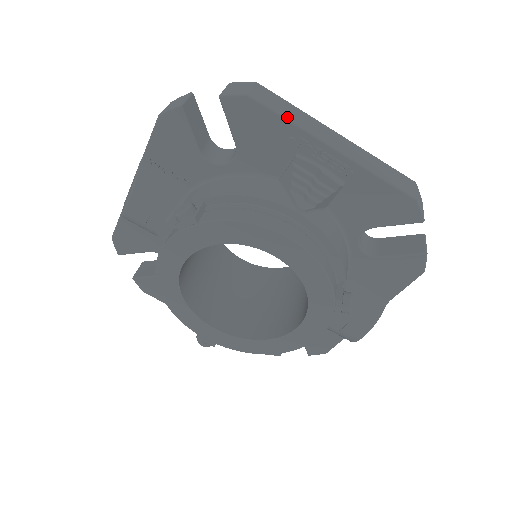
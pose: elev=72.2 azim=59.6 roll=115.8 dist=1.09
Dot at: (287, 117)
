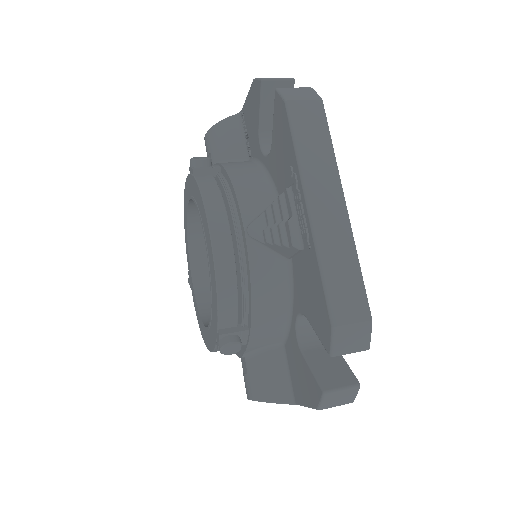
Dot at: (298, 145)
